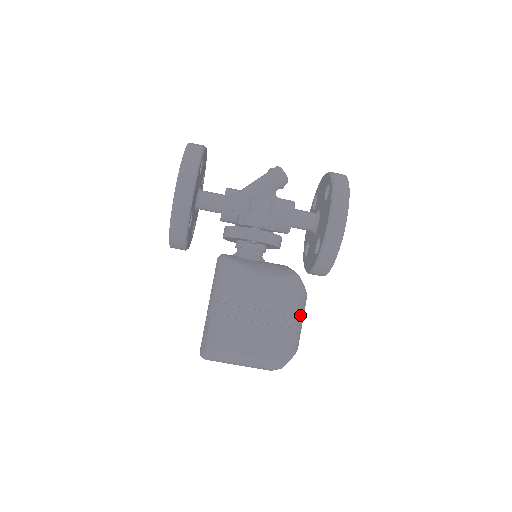
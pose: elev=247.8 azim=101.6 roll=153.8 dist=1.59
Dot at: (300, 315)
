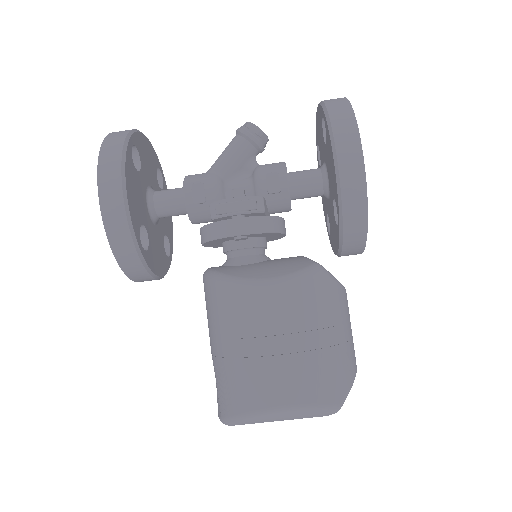
Dot at: (342, 322)
